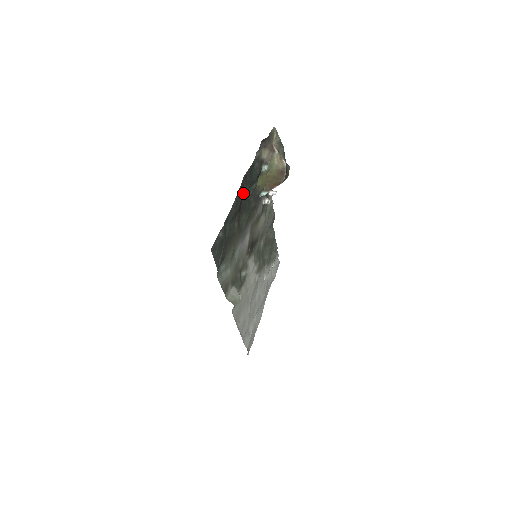
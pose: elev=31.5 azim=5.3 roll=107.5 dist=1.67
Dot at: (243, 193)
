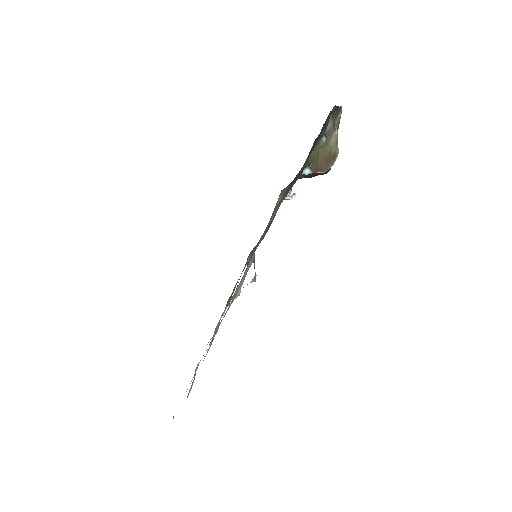
Dot at: occluded
